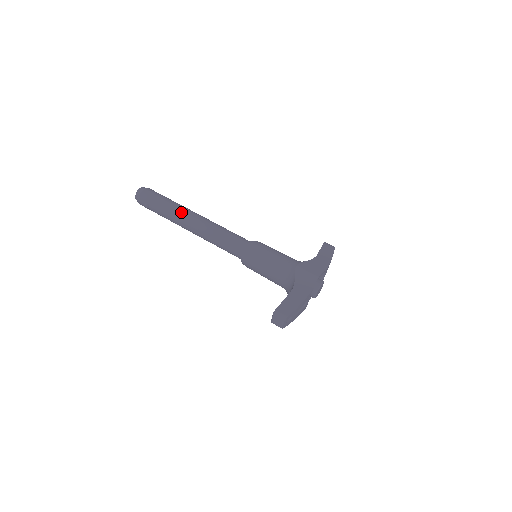
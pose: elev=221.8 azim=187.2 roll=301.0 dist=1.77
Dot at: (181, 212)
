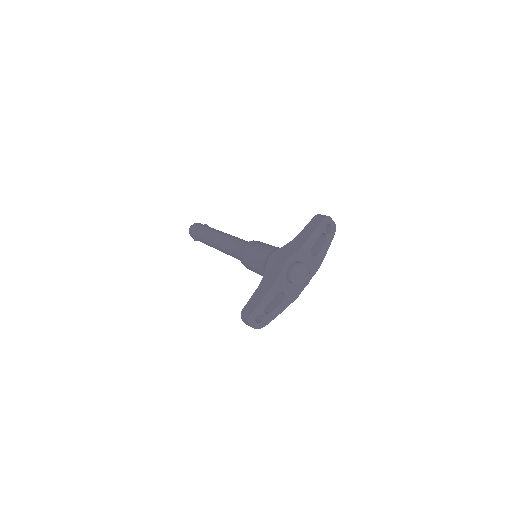
Dot at: (207, 236)
